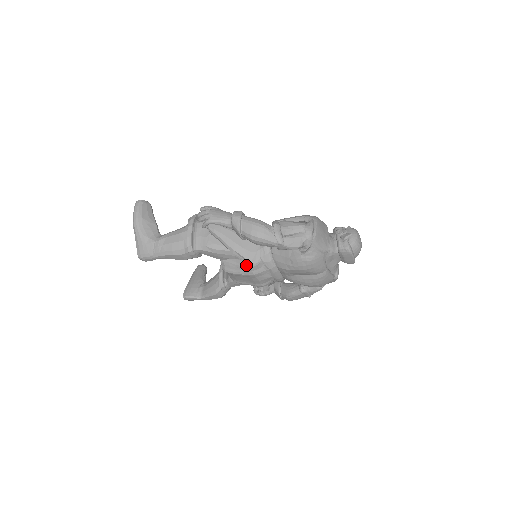
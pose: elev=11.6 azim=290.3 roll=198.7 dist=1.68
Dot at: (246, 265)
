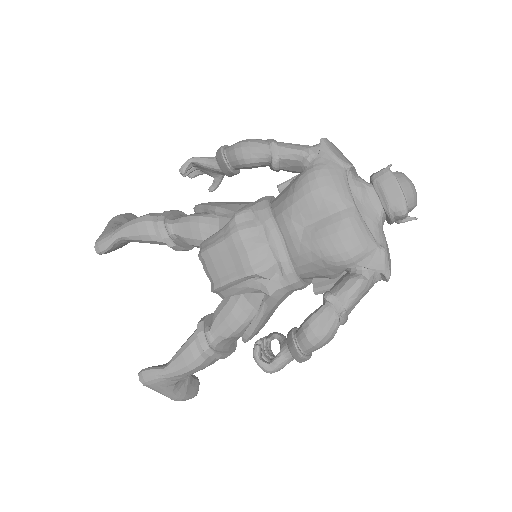
Dot at: occluded
